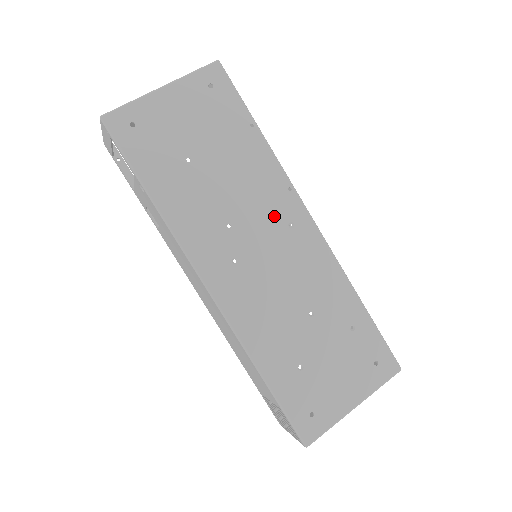
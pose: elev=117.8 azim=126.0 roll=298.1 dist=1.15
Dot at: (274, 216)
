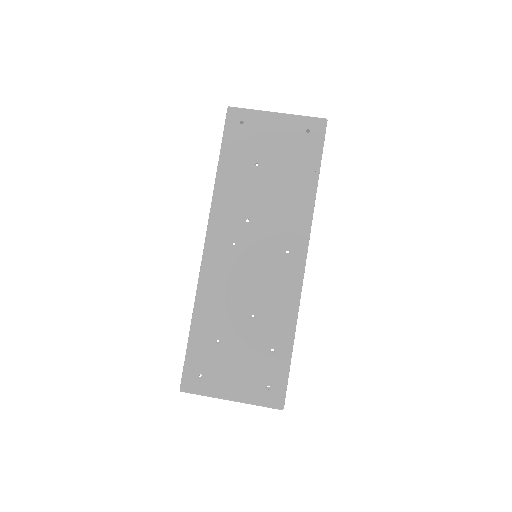
Dot at: (281, 237)
